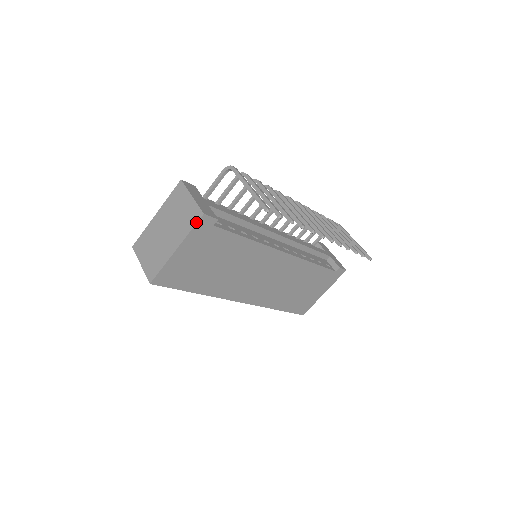
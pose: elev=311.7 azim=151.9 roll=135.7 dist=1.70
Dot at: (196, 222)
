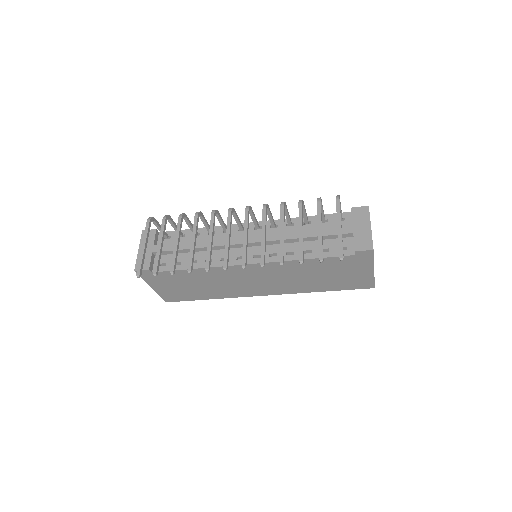
Dot at: occluded
